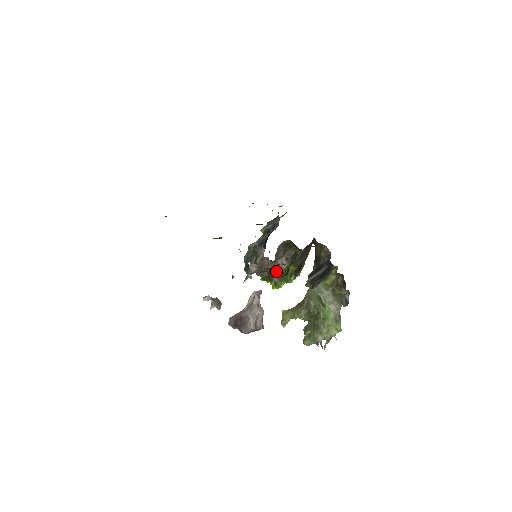
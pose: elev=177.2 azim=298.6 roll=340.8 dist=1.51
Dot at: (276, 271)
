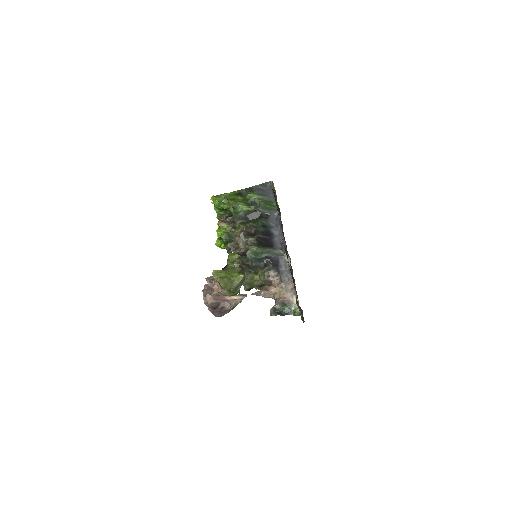
Dot at: occluded
